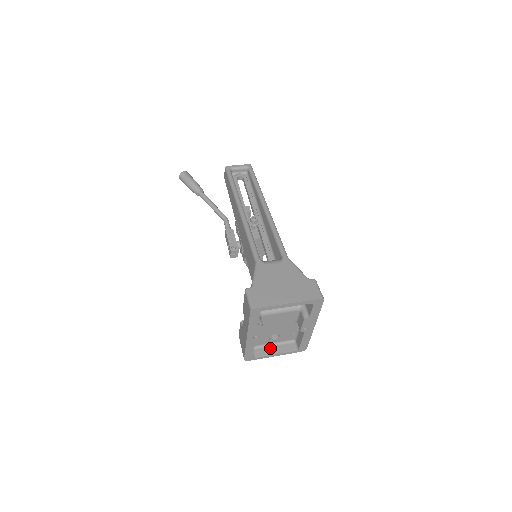
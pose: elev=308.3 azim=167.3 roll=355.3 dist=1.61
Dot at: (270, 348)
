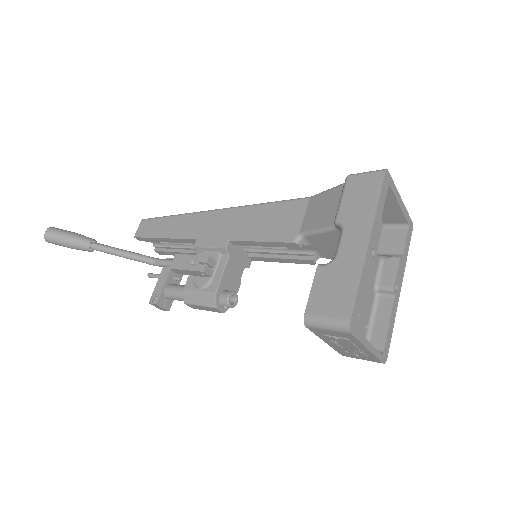
Dot at: occluded
